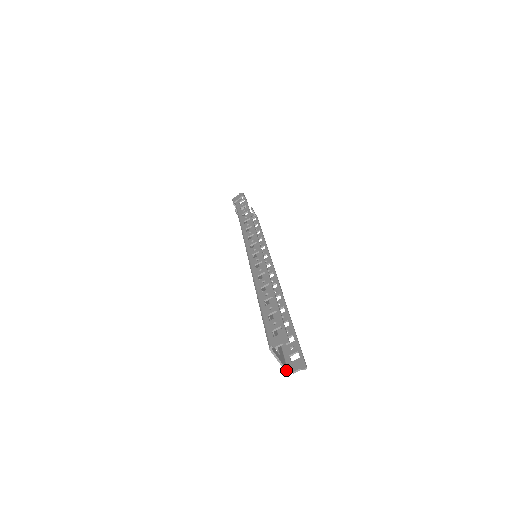
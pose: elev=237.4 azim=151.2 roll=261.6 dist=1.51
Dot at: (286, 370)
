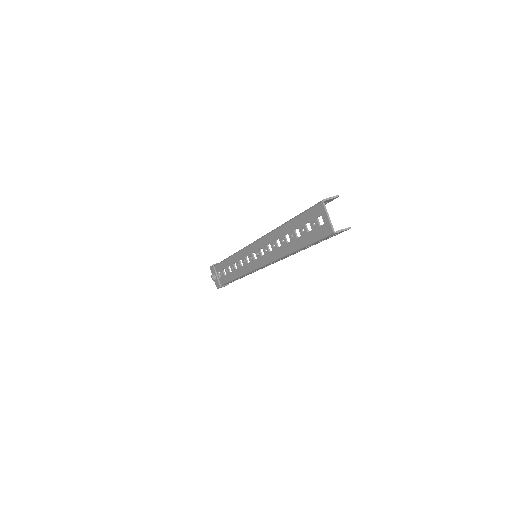
Dot at: (333, 229)
